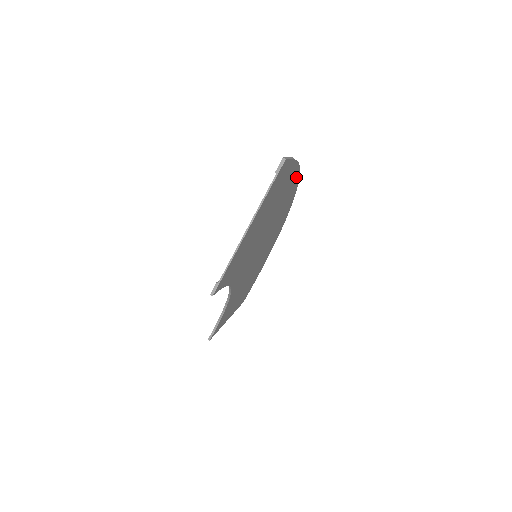
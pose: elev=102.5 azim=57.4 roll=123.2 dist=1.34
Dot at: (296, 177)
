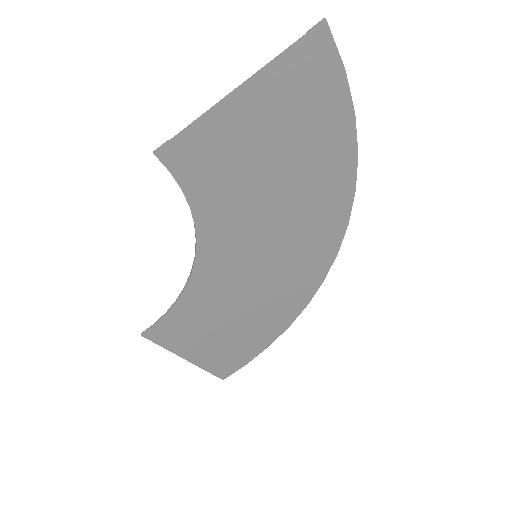
Dot at: (349, 160)
